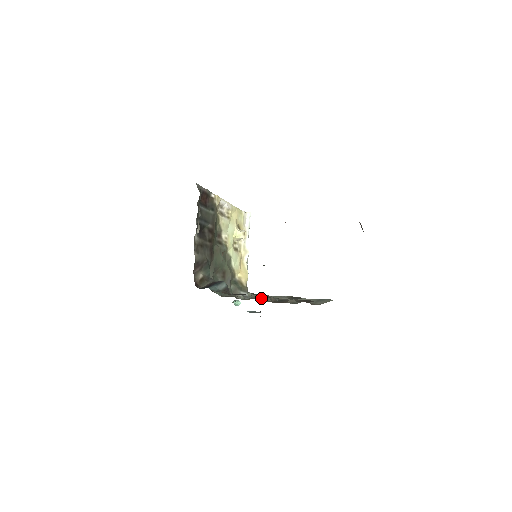
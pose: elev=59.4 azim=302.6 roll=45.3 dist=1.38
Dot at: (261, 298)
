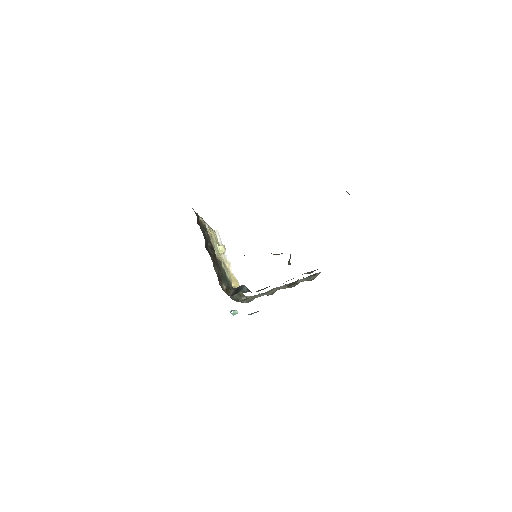
Dot at: occluded
